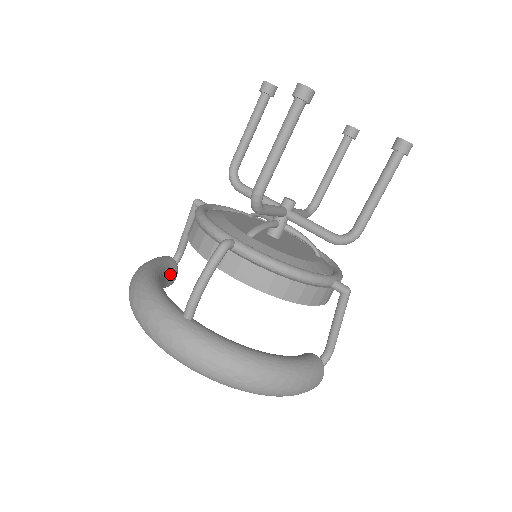
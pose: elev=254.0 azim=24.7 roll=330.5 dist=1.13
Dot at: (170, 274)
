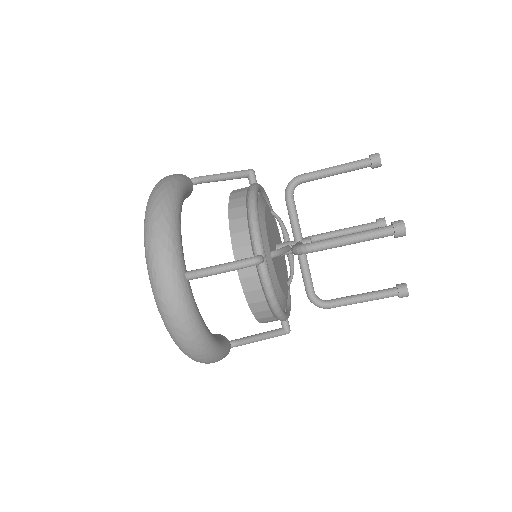
Dot at: occluded
